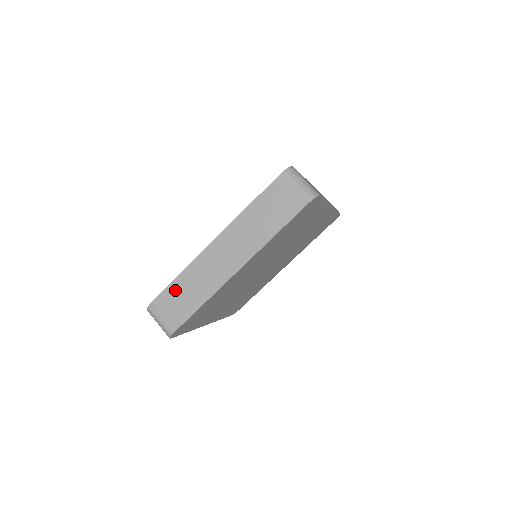
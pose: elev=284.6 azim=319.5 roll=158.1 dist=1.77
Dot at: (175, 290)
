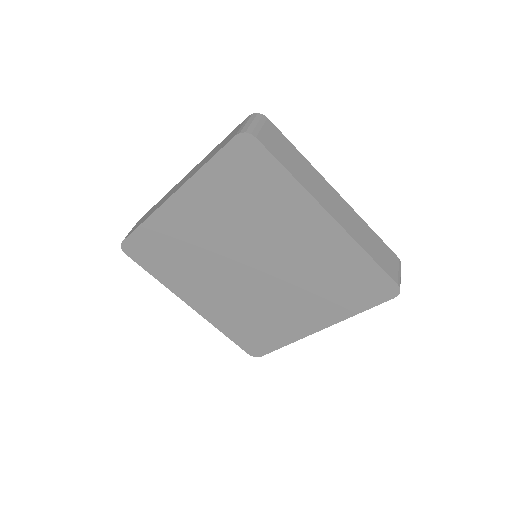
Dot at: occluded
